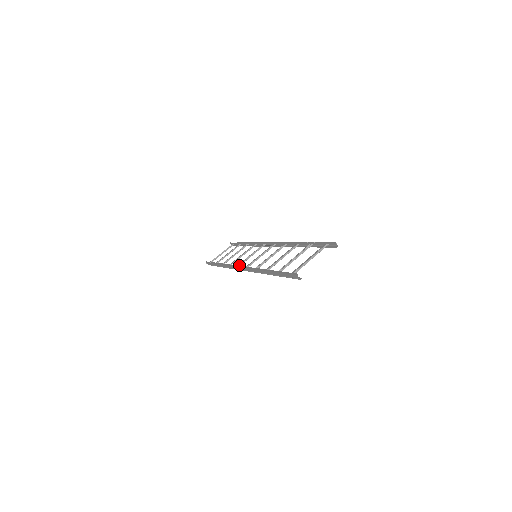
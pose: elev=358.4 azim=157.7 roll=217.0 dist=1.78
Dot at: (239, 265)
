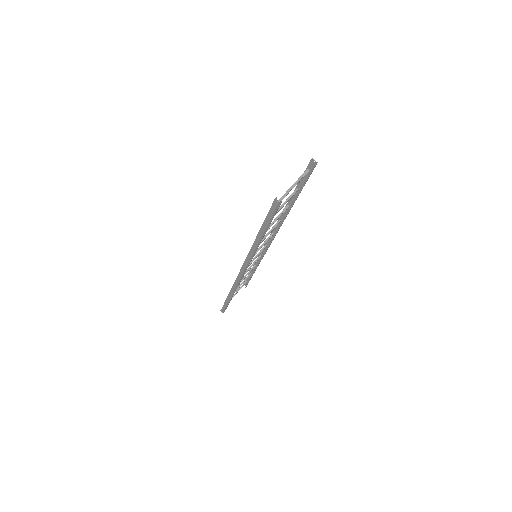
Dot at: occluded
